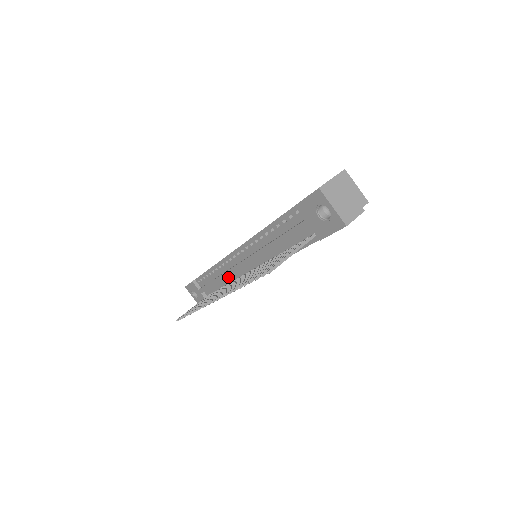
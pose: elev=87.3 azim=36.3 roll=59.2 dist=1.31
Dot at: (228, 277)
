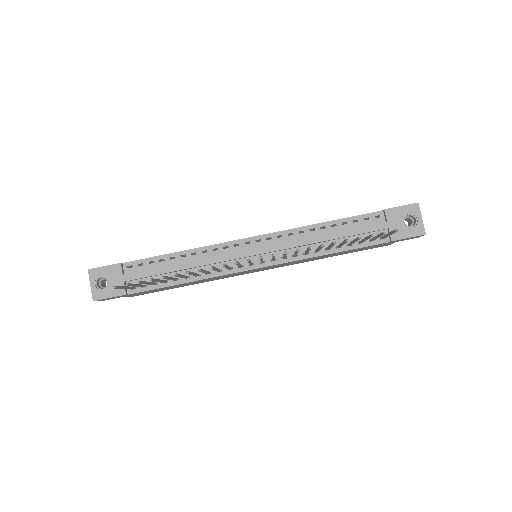
Dot at: (209, 265)
